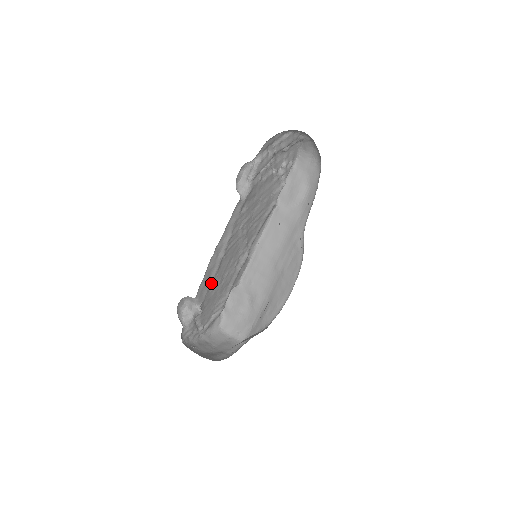
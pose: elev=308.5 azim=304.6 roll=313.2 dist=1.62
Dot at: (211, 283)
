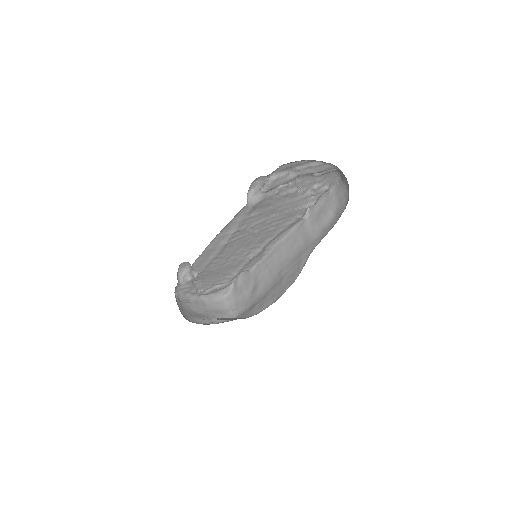
Dot at: (212, 260)
